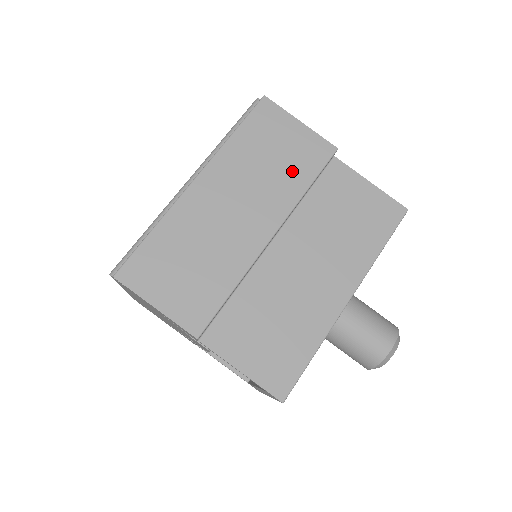
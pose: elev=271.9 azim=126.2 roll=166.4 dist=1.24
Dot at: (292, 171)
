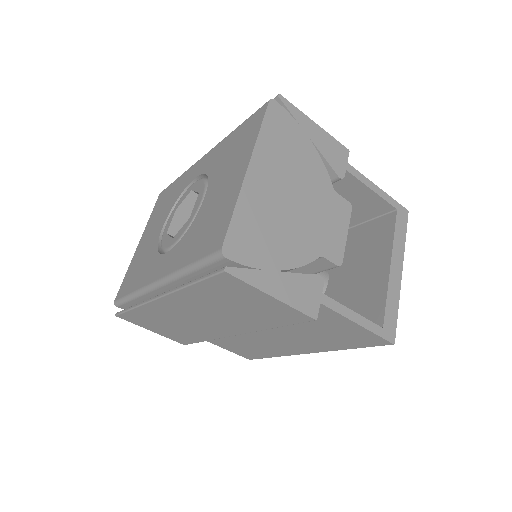
Dot at: (258, 318)
